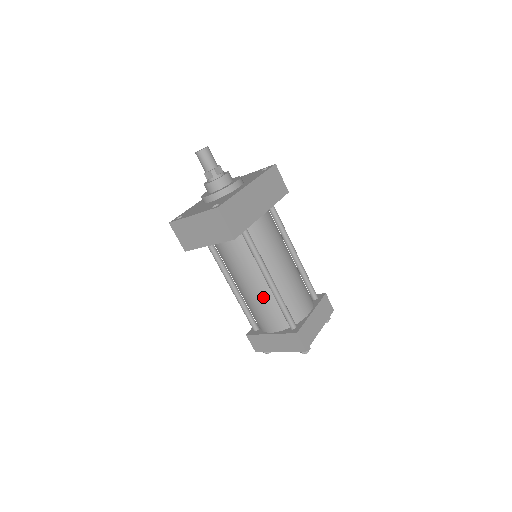
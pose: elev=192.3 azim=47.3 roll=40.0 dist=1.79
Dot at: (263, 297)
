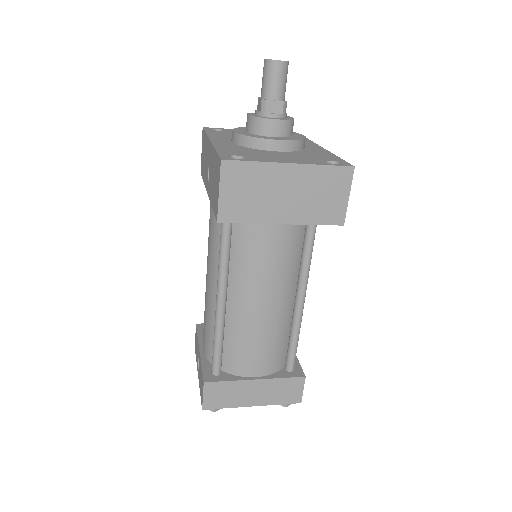
Dot at: (278, 321)
